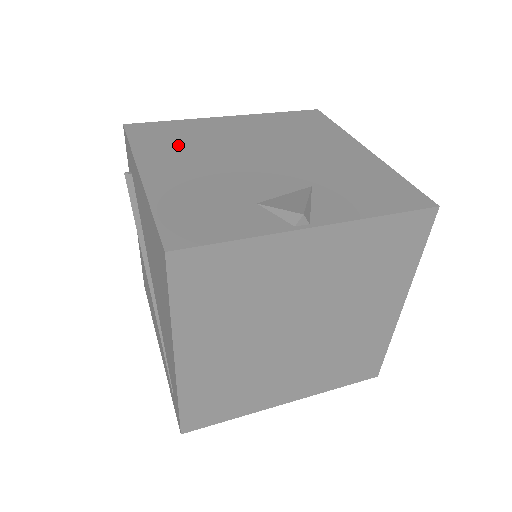
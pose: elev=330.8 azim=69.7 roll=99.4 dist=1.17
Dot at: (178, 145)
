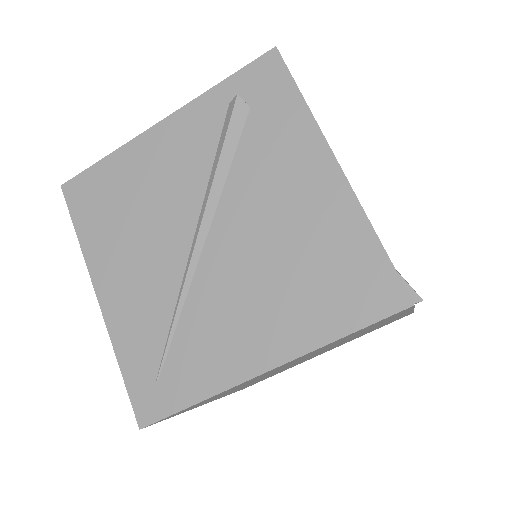
Dot at: occluded
